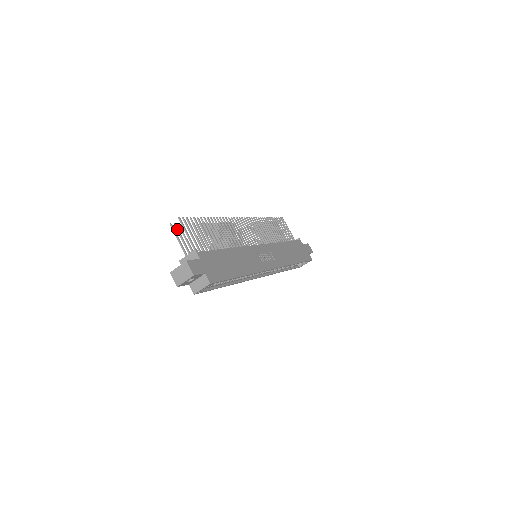
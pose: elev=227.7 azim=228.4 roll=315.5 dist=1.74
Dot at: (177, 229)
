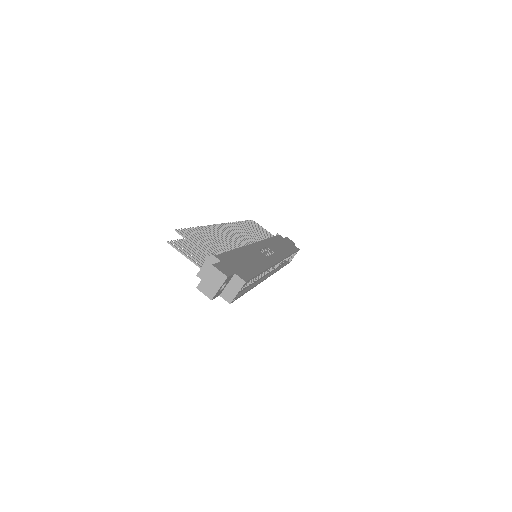
Dot at: (176, 245)
